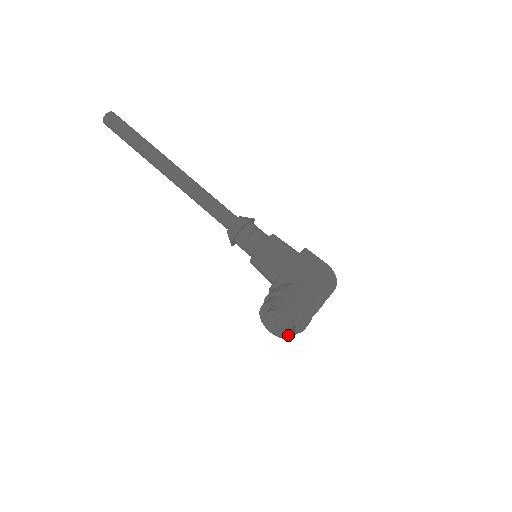
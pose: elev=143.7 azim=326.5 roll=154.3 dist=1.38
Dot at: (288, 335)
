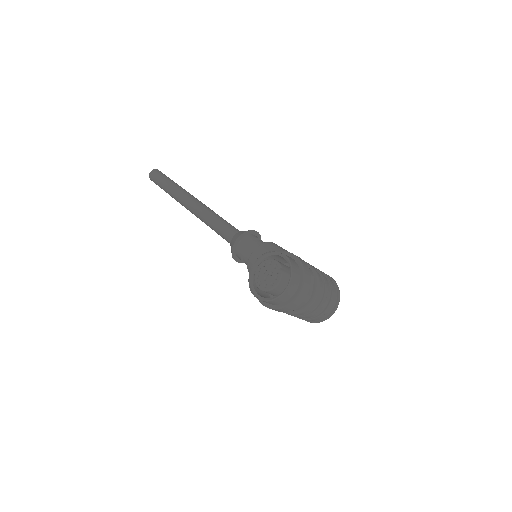
Dot at: (278, 295)
